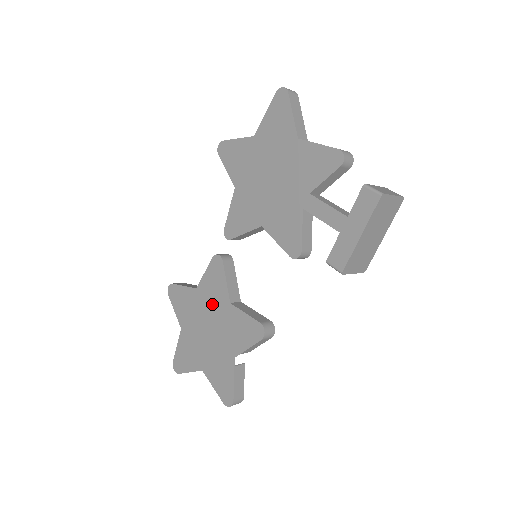
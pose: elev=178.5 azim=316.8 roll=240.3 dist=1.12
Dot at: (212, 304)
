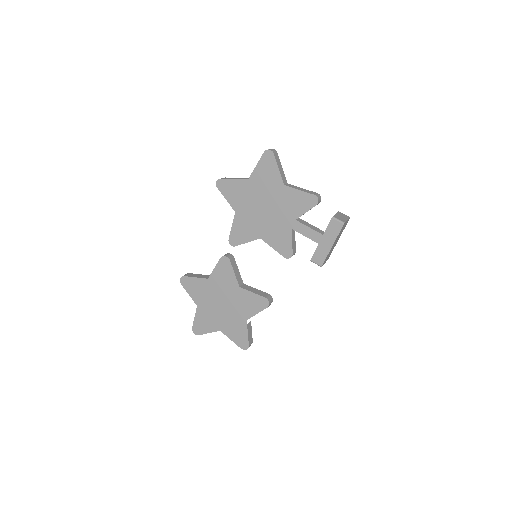
Dot at: (224, 288)
